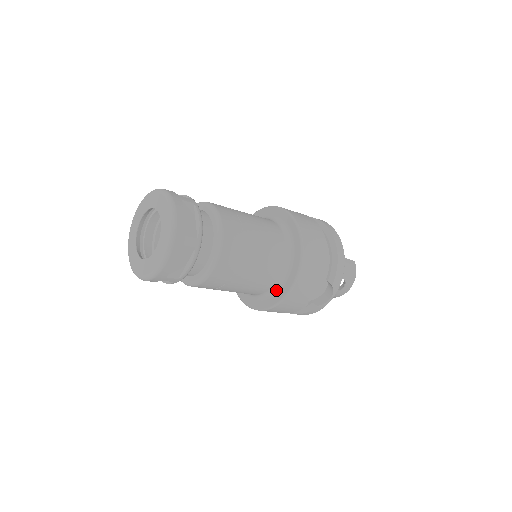
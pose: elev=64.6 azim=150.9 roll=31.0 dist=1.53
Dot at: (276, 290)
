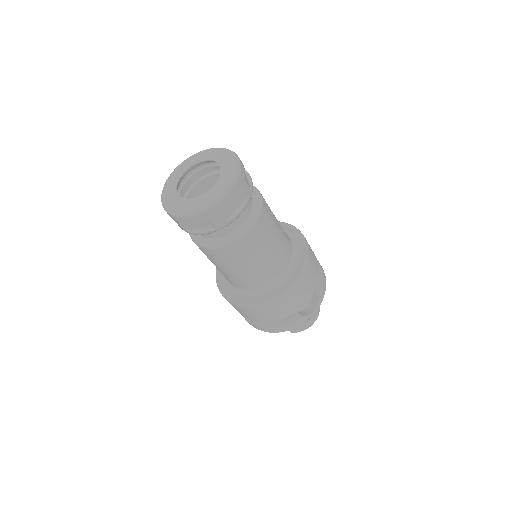
Dot at: (279, 283)
